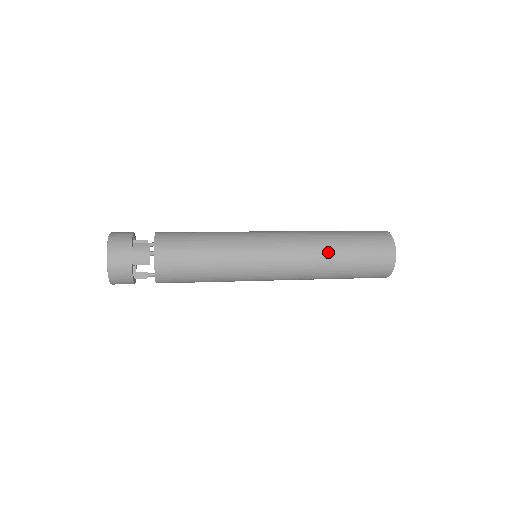
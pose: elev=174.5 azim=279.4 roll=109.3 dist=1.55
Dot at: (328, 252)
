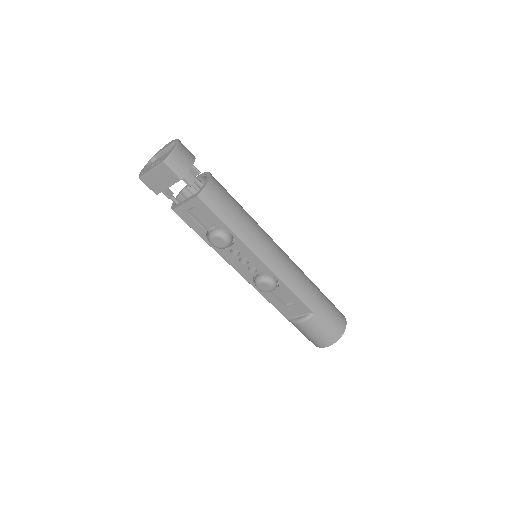
Dot at: occluded
